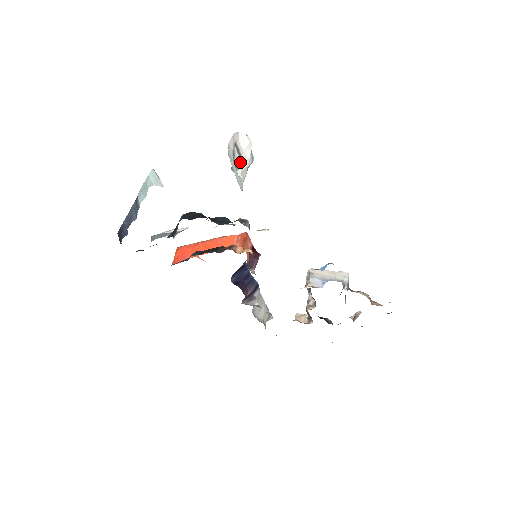
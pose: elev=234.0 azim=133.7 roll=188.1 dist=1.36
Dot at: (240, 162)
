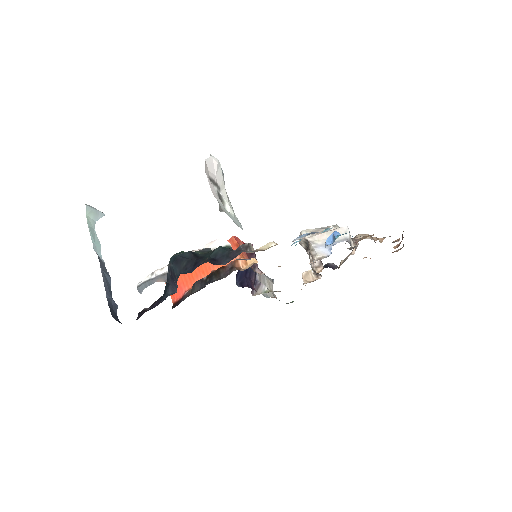
Dot at: (219, 192)
